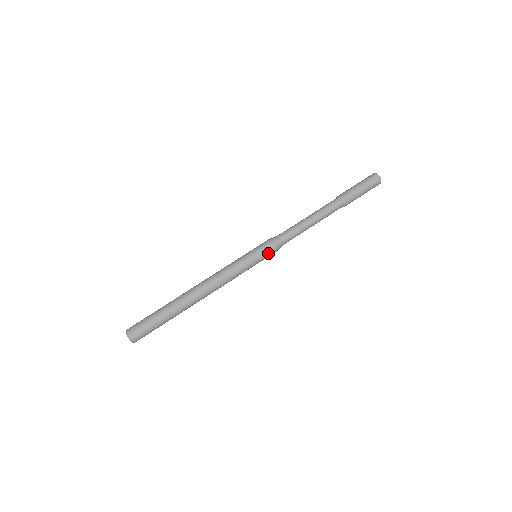
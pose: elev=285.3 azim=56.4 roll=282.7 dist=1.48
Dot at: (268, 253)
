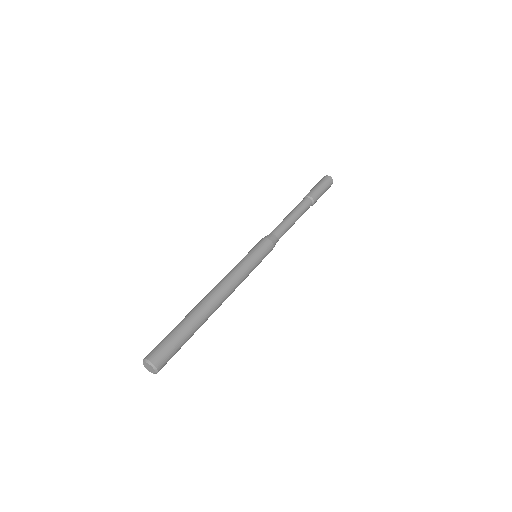
Dot at: (268, 252)
